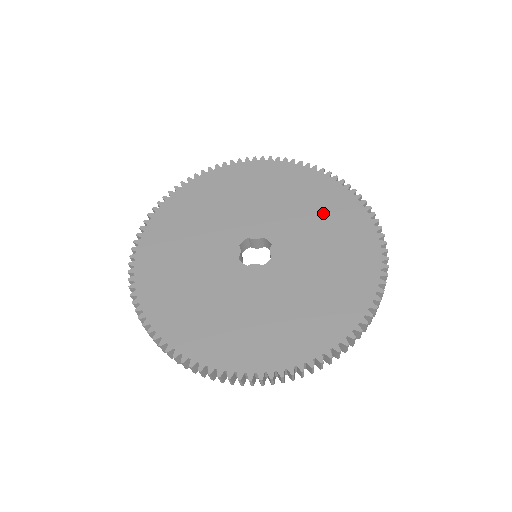
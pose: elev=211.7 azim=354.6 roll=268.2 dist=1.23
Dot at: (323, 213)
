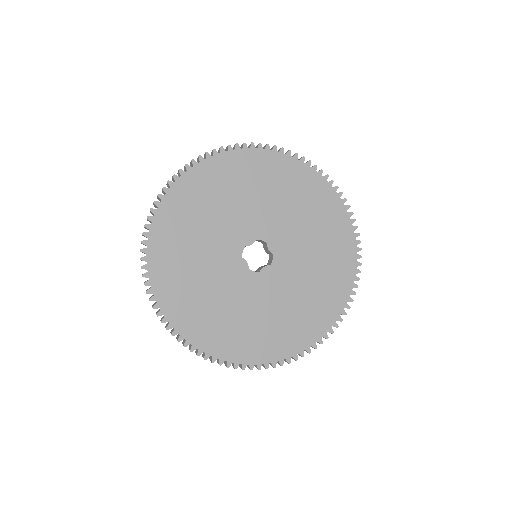
Dot at: (319, 288)
